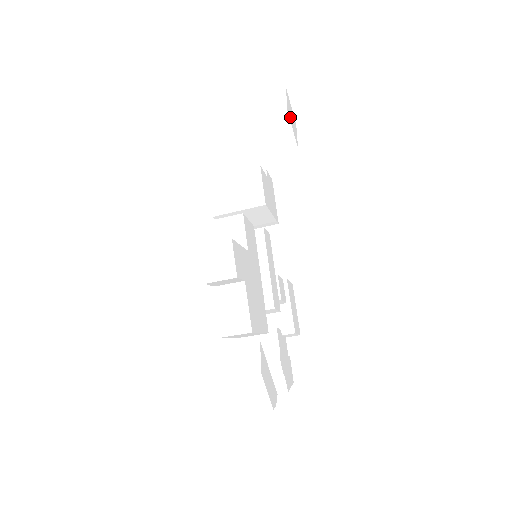
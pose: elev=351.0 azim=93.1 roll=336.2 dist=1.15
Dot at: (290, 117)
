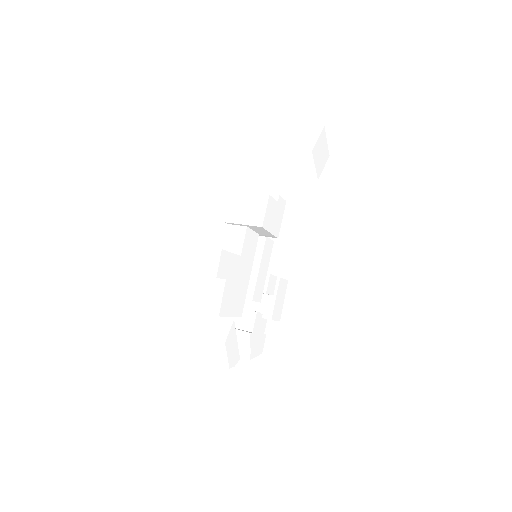
Dot at: (316, 155)
